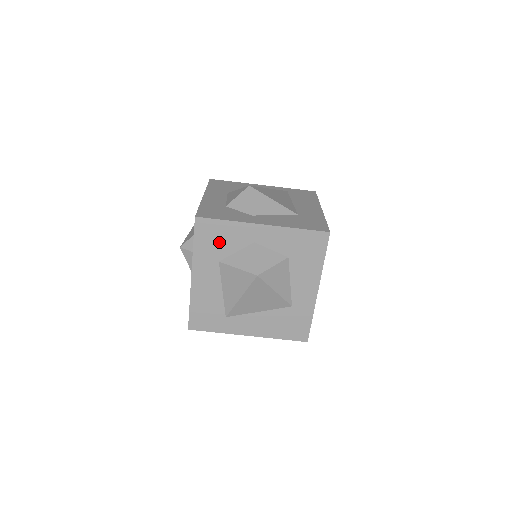
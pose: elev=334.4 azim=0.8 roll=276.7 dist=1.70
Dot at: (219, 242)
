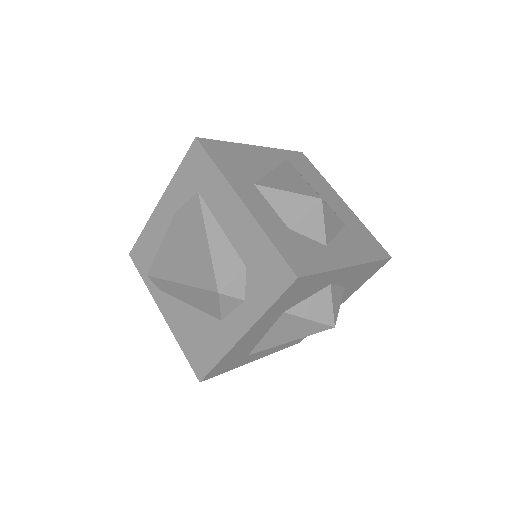
Dot at: (299, 294)
